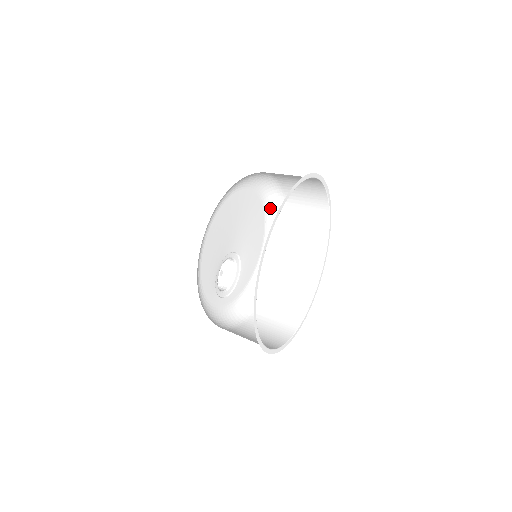
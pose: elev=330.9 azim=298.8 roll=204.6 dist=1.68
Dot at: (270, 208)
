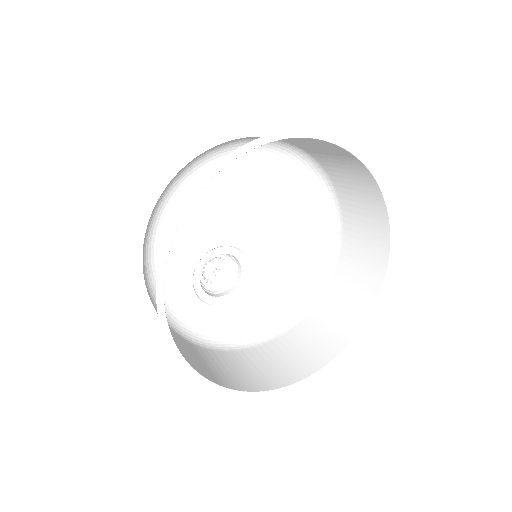
Dot at: (321, 221)
